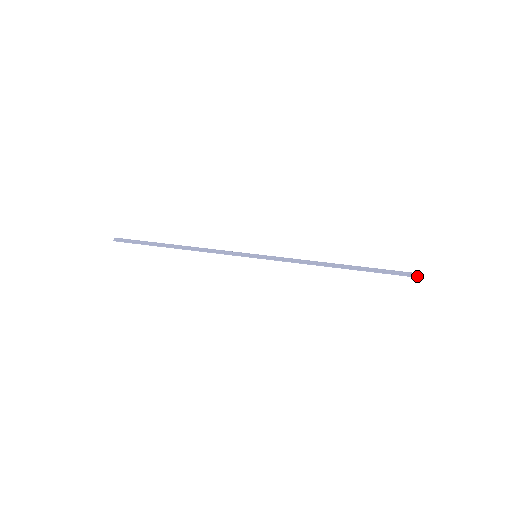
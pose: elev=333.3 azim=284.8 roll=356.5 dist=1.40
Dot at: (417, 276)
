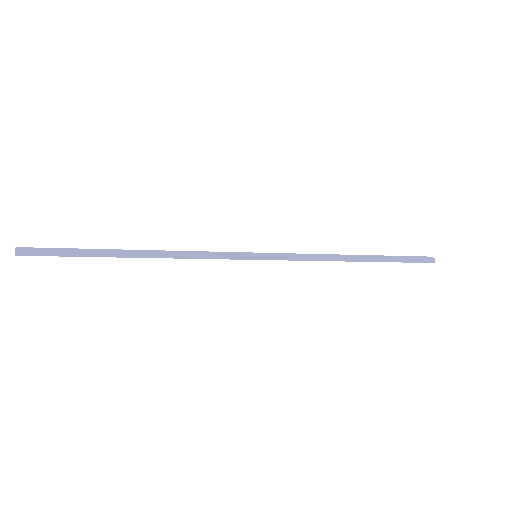
Dot at: (431, 262)
